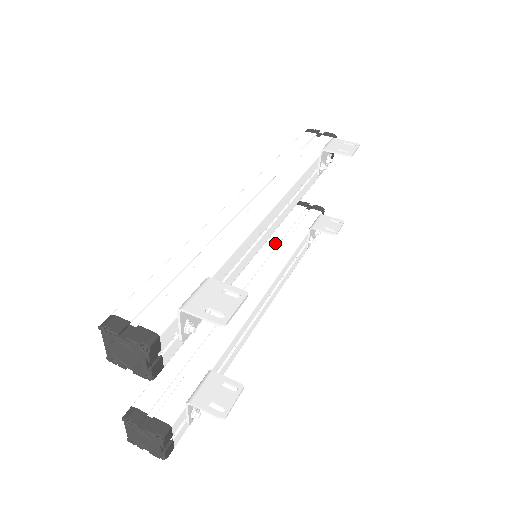
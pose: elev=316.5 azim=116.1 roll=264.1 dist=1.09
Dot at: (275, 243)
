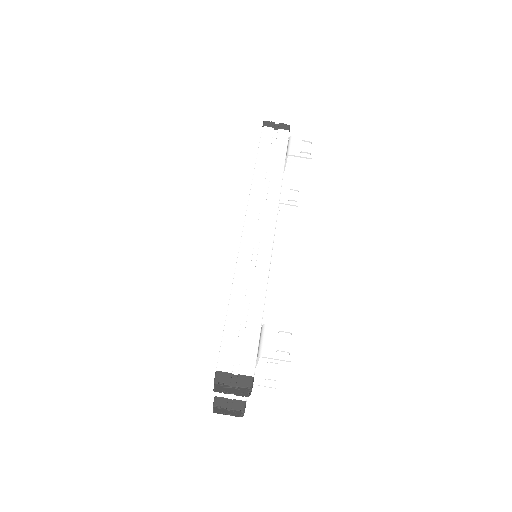
Dot at: occluded
